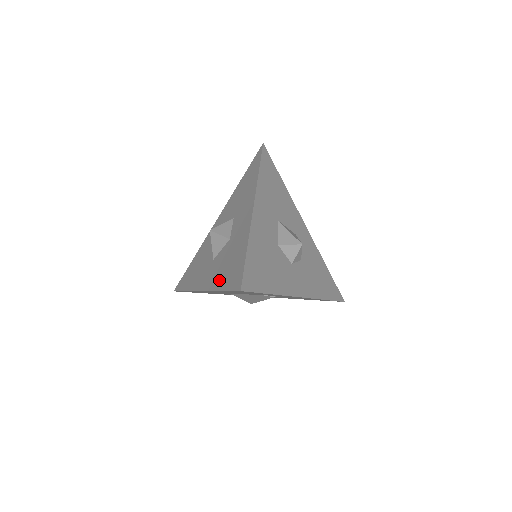
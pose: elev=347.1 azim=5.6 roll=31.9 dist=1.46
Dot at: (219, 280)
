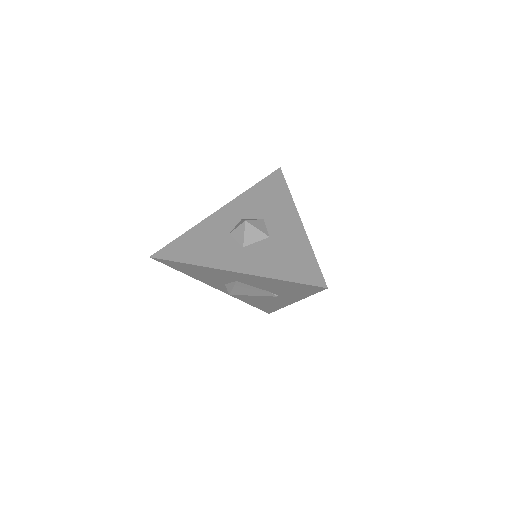
Dot at: (274, 270)
